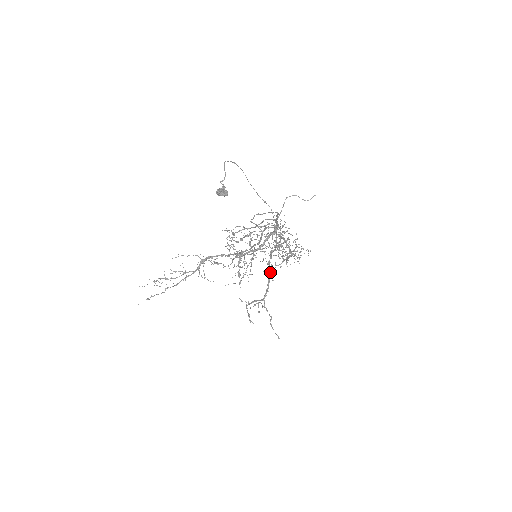
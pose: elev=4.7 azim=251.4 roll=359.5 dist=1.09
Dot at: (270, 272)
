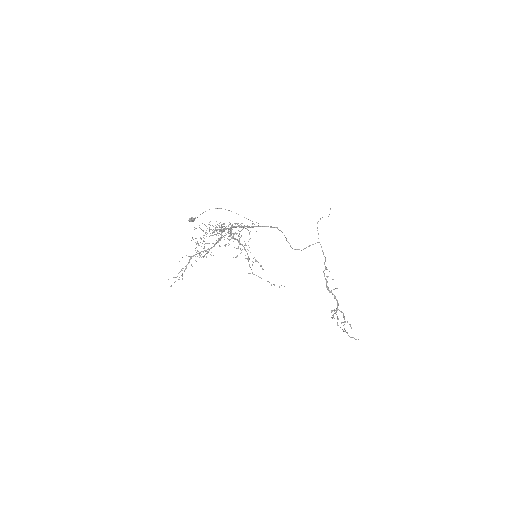
Dot at: occluded
